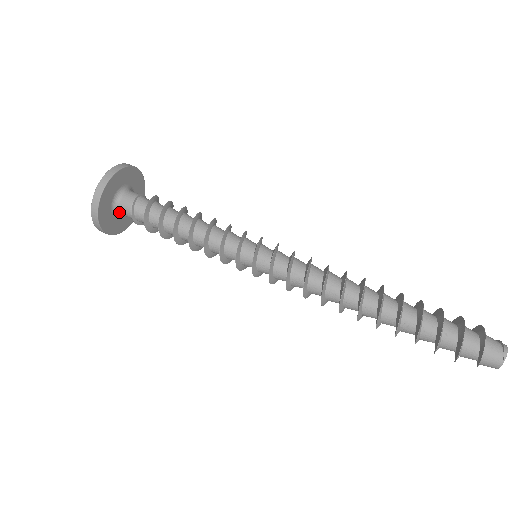
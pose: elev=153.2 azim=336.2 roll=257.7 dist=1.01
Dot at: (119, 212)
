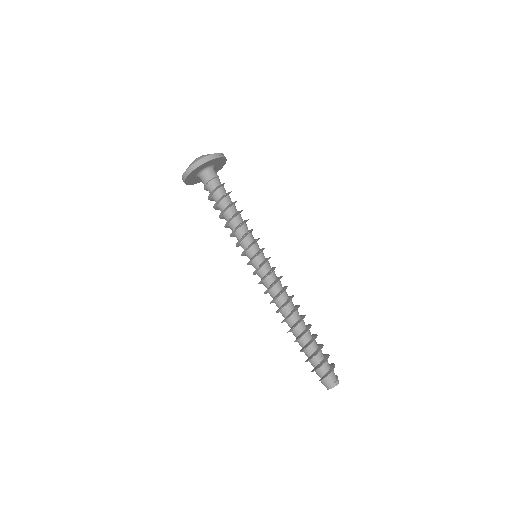
Dot at: occluded
